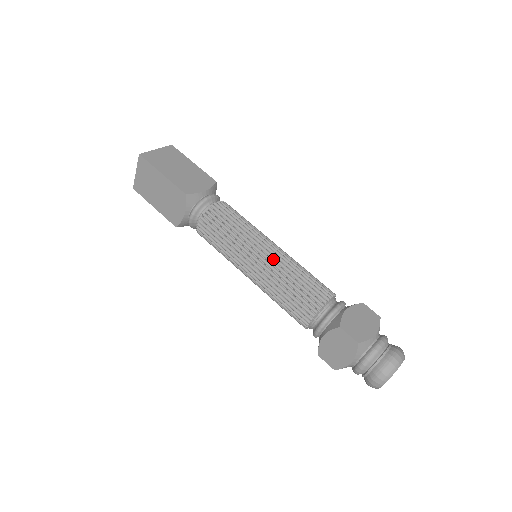
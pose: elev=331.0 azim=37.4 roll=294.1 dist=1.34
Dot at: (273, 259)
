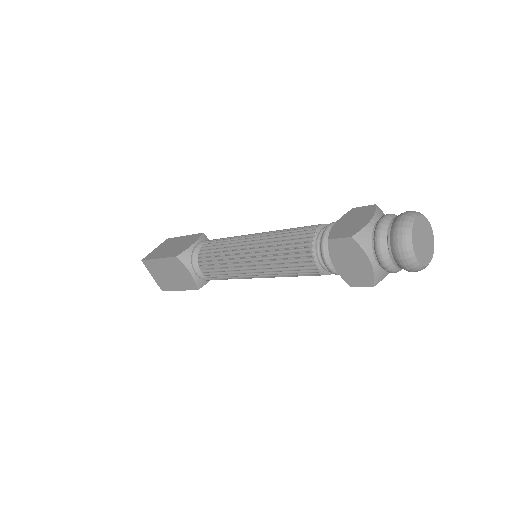
Dot at: (258, 243)
